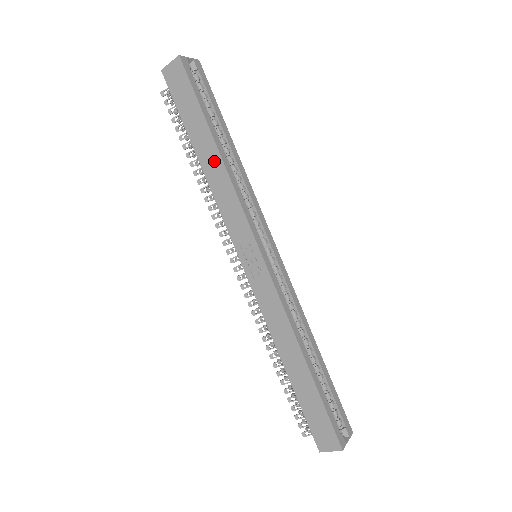
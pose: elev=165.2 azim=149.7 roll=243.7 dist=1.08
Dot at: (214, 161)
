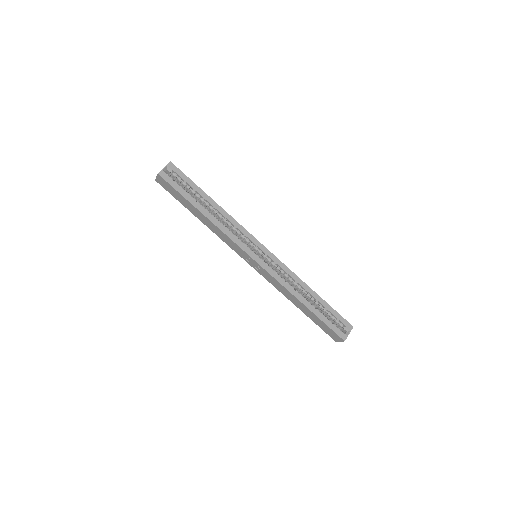
Dot at: (206, 220)
